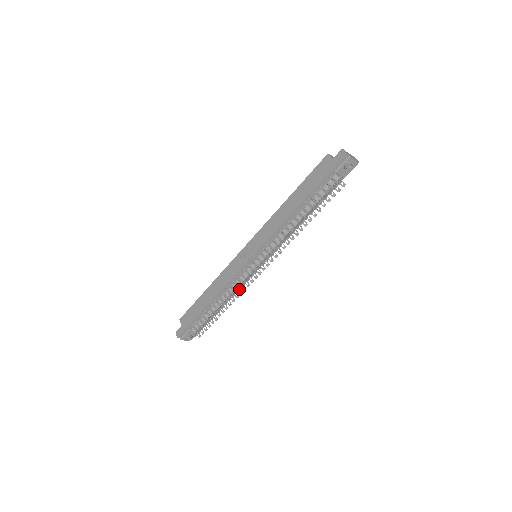
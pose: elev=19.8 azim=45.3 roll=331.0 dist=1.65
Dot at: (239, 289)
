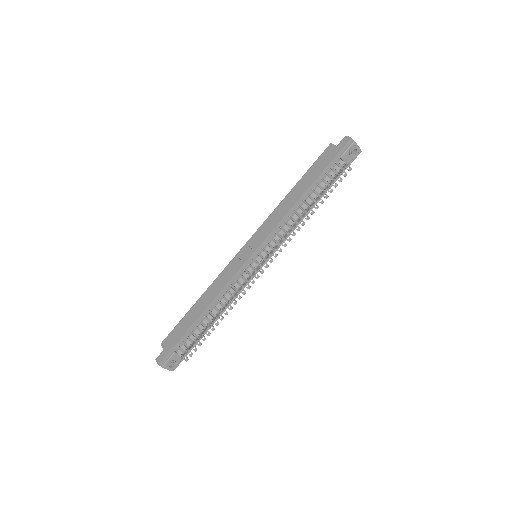
Dot at: occluded
